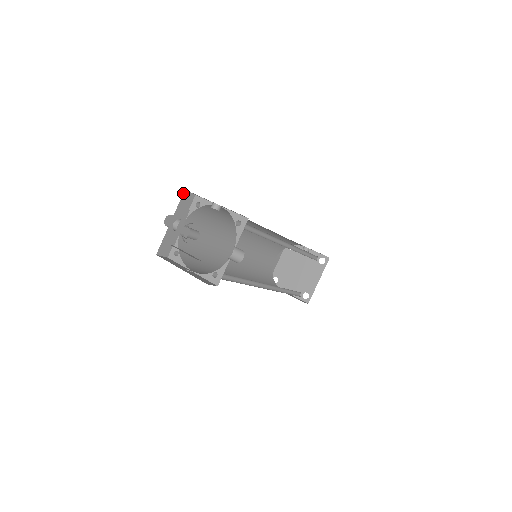
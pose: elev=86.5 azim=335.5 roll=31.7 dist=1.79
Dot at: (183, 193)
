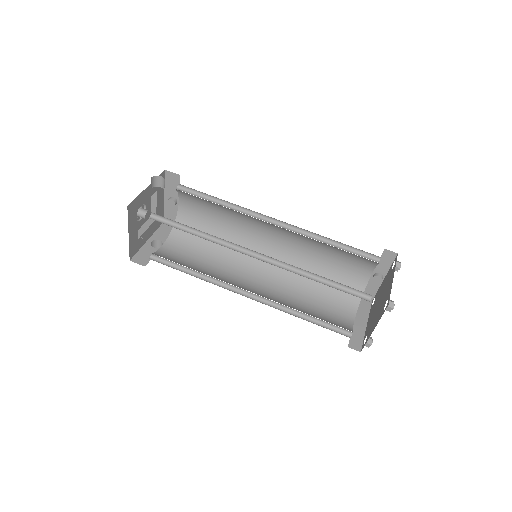
Dot at: (162, 224)
